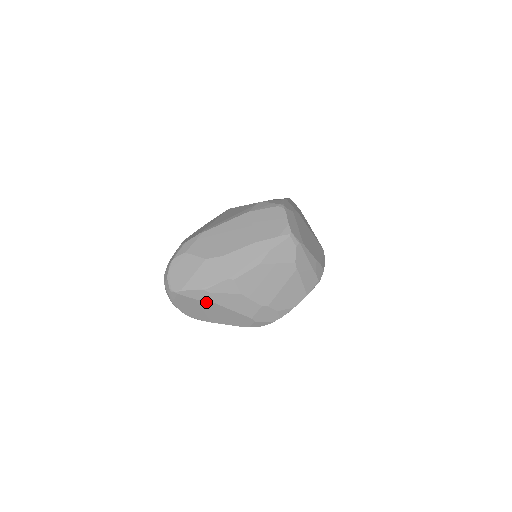
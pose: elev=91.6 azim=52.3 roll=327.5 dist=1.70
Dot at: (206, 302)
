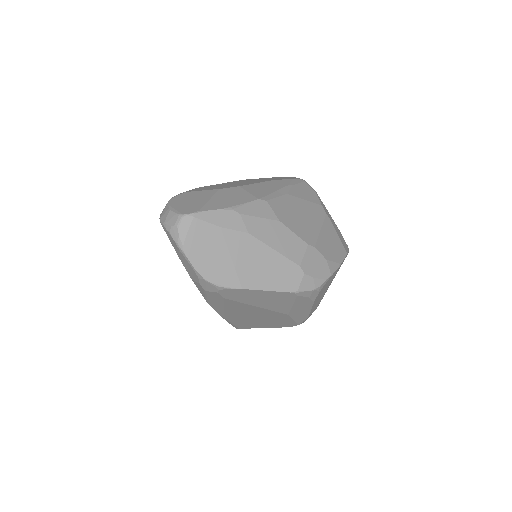
Dot at: (236, 233)
